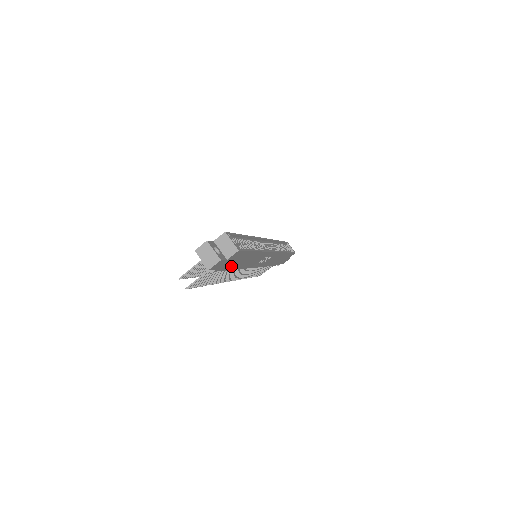
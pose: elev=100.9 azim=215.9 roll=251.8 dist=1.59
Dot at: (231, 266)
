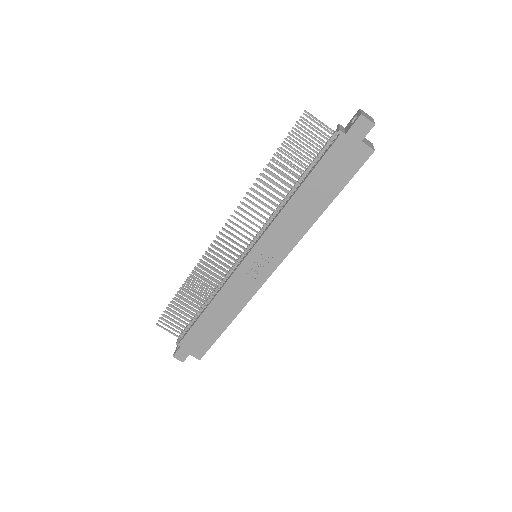
Dot at: (321, 171)
